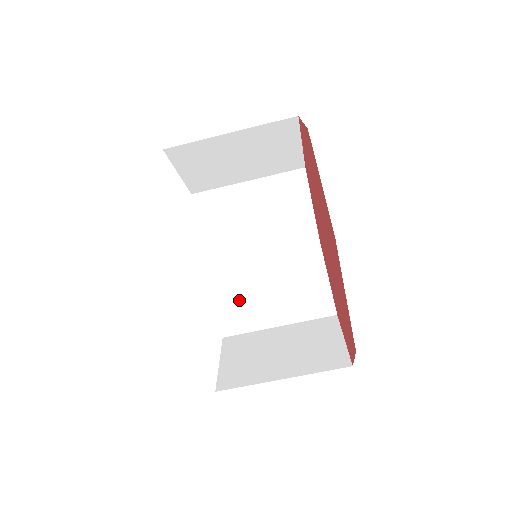
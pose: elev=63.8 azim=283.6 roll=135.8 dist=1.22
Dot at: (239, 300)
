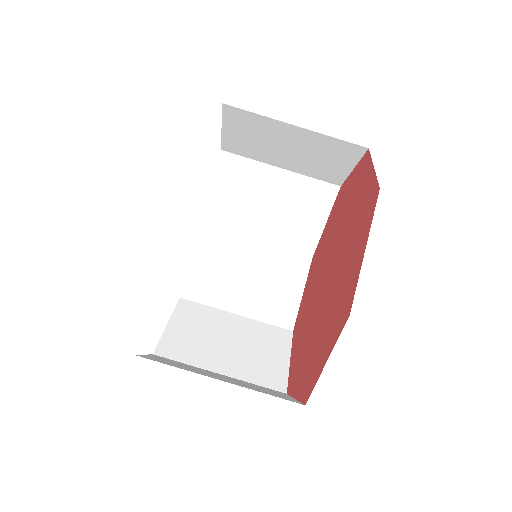
Dot at: (173, 363)
